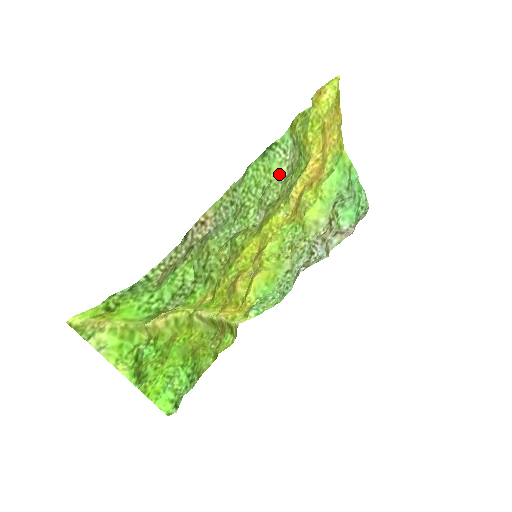
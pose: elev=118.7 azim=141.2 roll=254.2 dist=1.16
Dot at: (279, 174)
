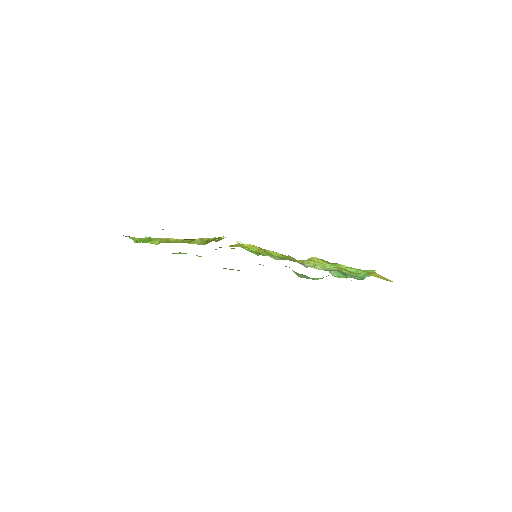
Dot at: (296, 274)
